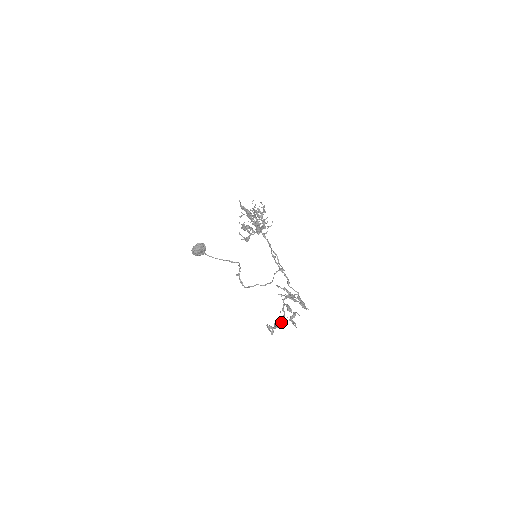
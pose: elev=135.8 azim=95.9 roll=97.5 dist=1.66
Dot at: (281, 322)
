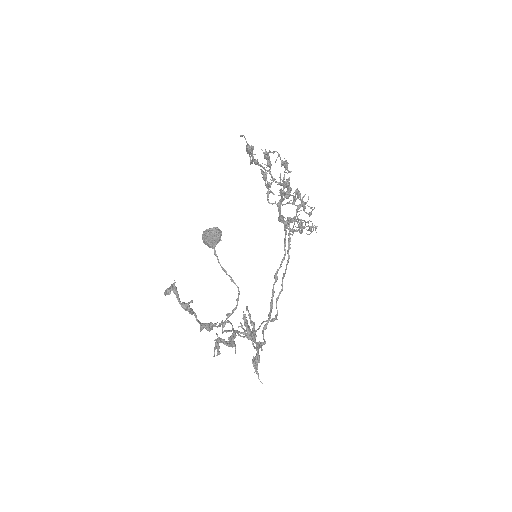
Dot at: (201, 324)
